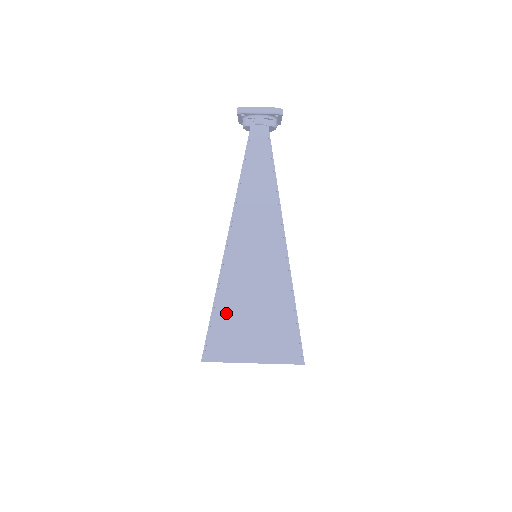
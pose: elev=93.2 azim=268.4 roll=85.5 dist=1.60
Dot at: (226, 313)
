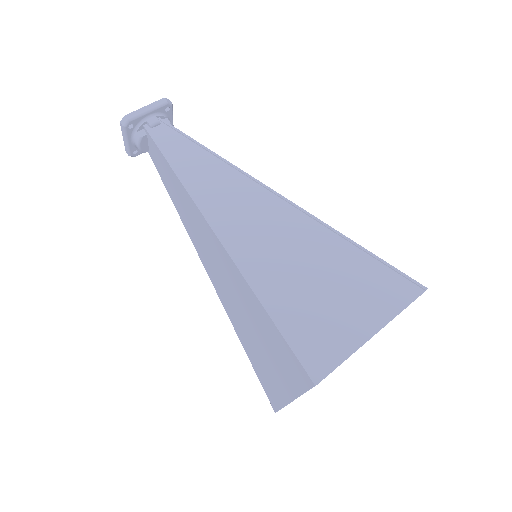
Dot at: (288, 306)
